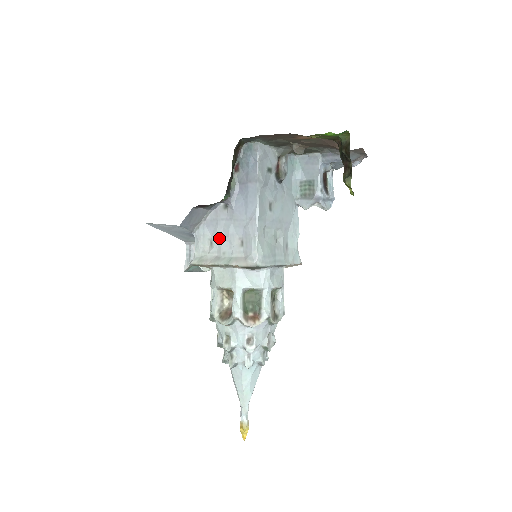
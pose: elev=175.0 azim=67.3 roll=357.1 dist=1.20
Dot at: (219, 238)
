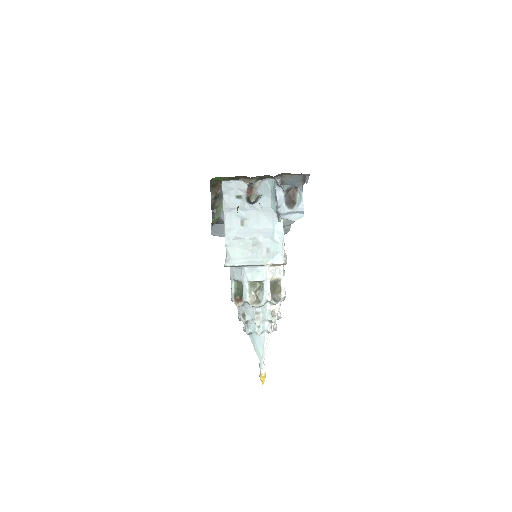
Dot at: occluded
